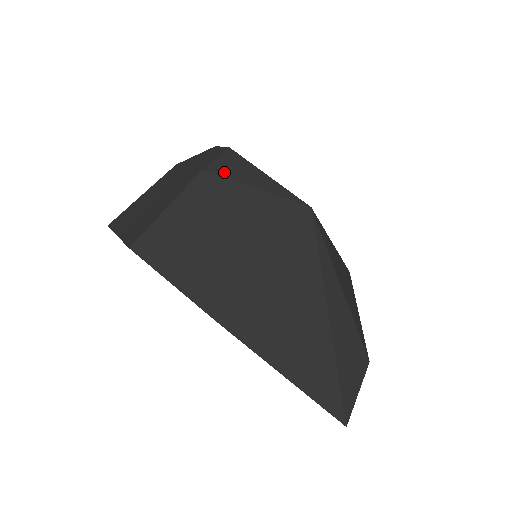
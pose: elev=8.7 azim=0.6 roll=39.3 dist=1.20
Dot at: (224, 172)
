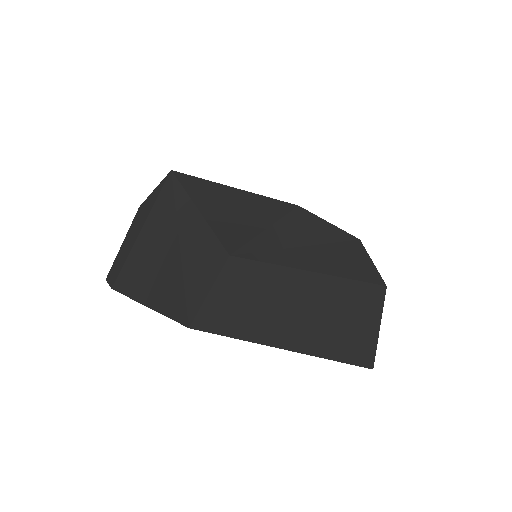
Dot at: occluded
